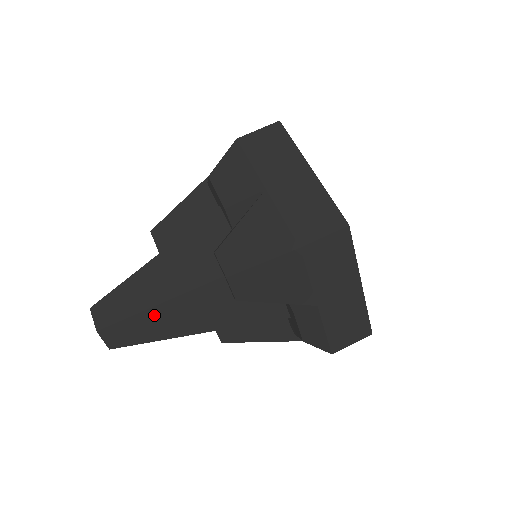
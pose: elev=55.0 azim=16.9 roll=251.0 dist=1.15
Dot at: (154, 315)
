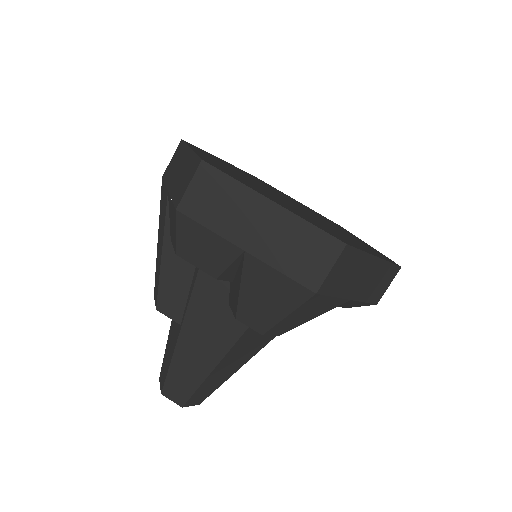
Dot at: (217, 372)
